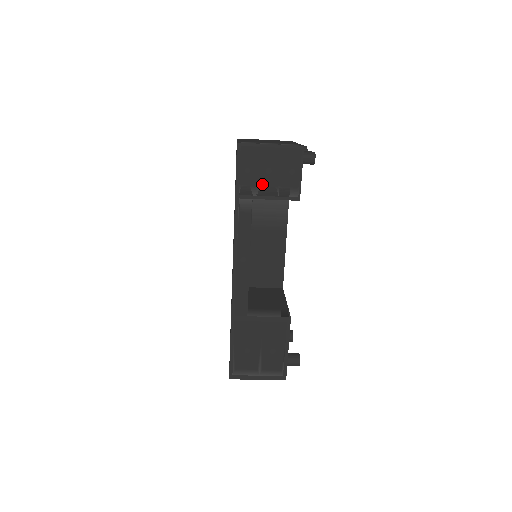
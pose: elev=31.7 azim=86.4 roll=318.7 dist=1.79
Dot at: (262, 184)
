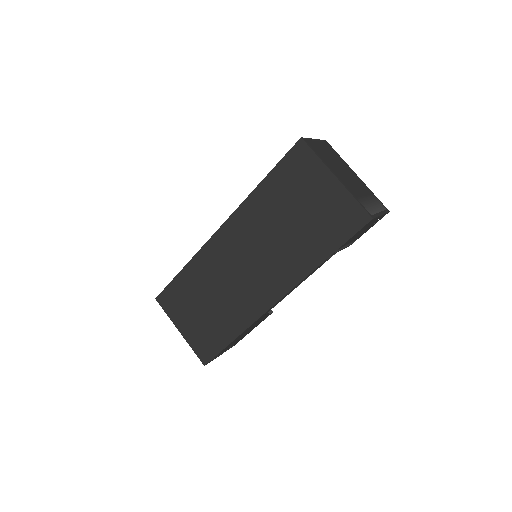
Dot at: occluded
